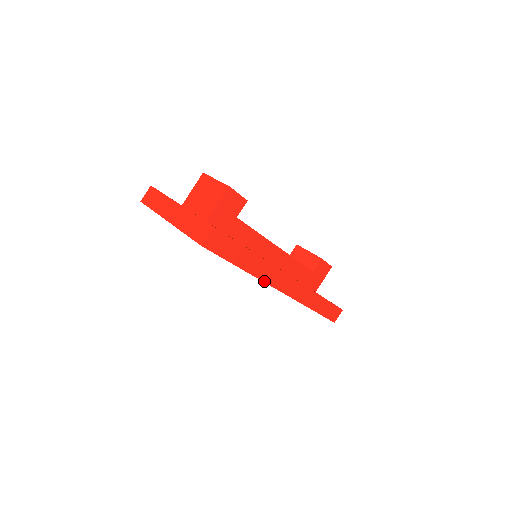
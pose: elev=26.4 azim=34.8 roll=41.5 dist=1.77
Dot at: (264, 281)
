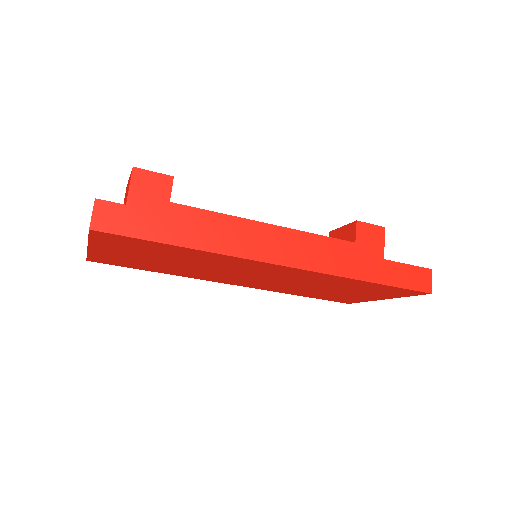
Dot at: (239, 256)
